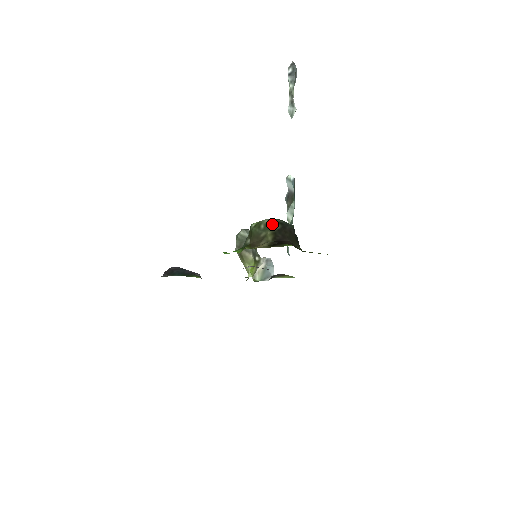
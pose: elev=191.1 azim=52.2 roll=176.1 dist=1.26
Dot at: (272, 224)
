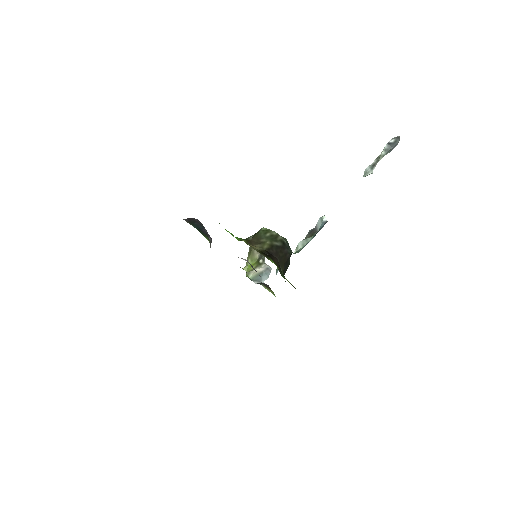
Dot at: (276, 238)
